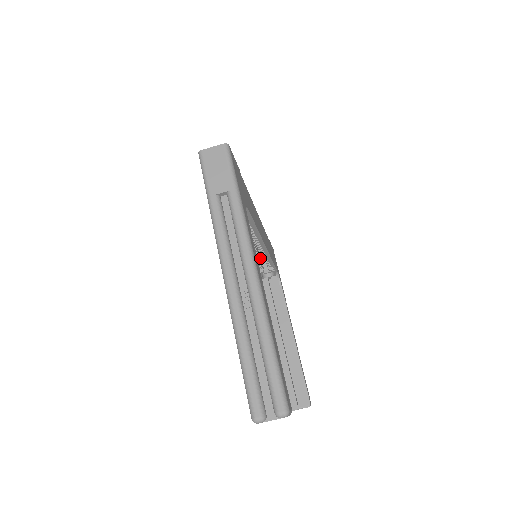
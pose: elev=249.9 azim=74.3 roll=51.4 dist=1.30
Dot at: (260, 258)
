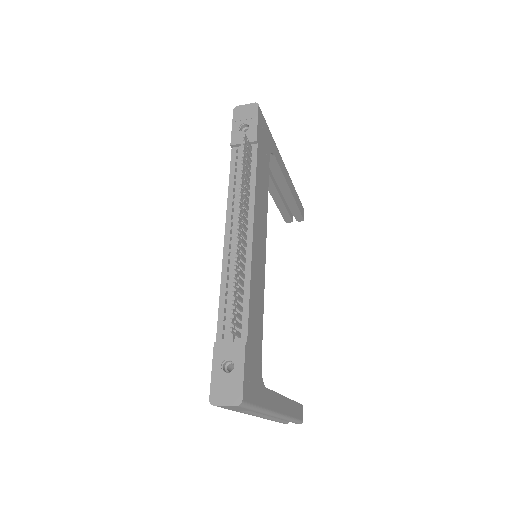
Dot at: occluded
